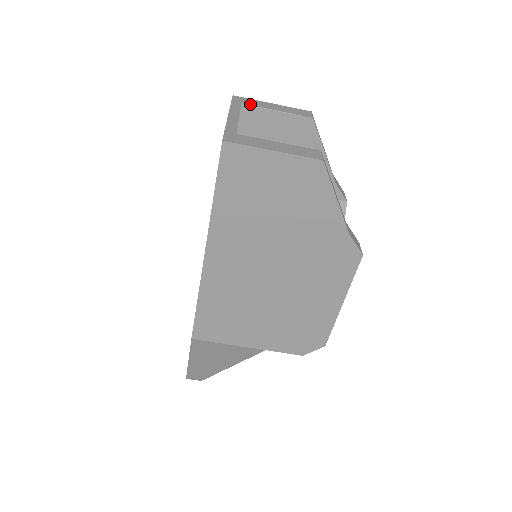
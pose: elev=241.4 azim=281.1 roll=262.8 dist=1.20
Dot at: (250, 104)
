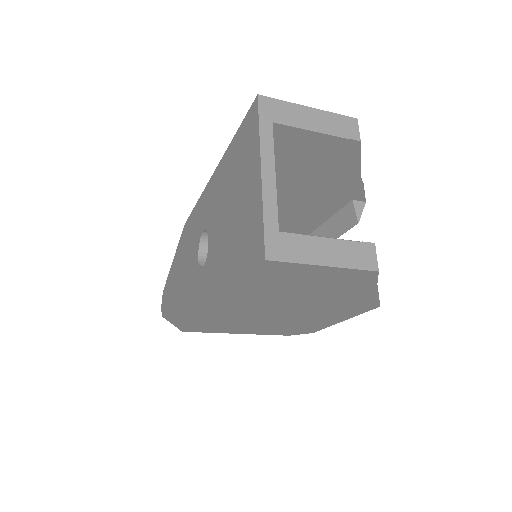
Dot at: (283, 121)
